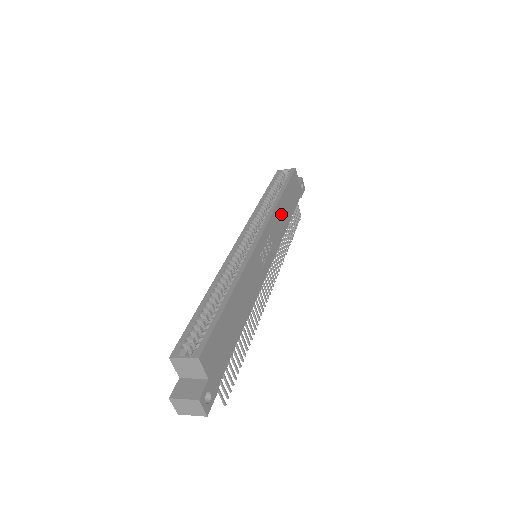
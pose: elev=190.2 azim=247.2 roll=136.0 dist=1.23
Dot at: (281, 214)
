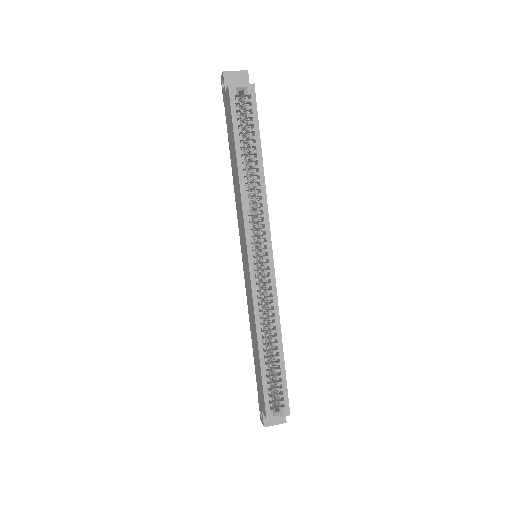
Dot at: occluded
